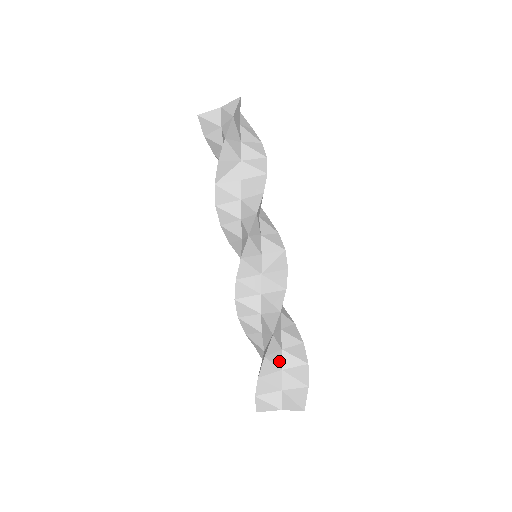
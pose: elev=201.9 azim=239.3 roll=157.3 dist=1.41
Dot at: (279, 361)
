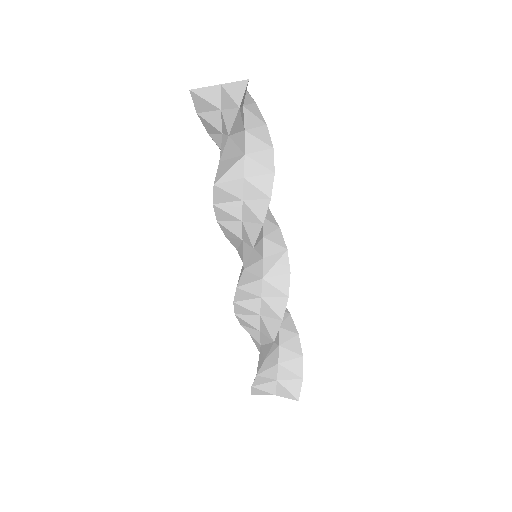
Dot at: (276, 357)
